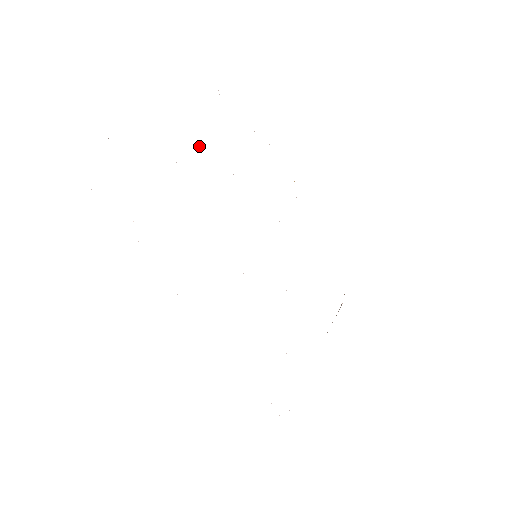
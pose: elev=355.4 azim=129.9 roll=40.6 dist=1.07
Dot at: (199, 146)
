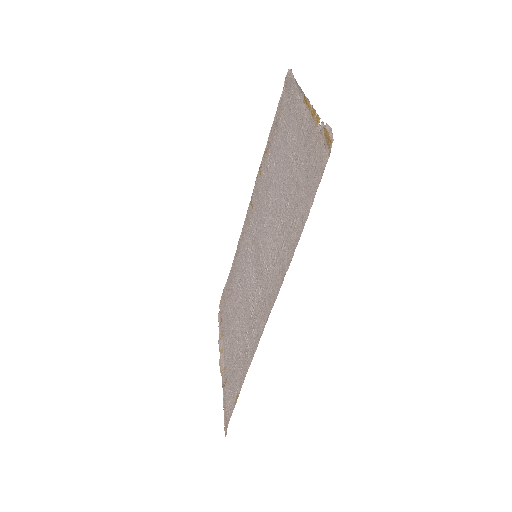
Dot at: (288, 149)
